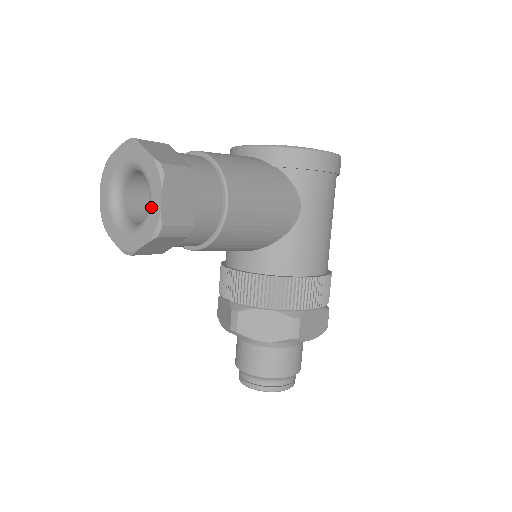
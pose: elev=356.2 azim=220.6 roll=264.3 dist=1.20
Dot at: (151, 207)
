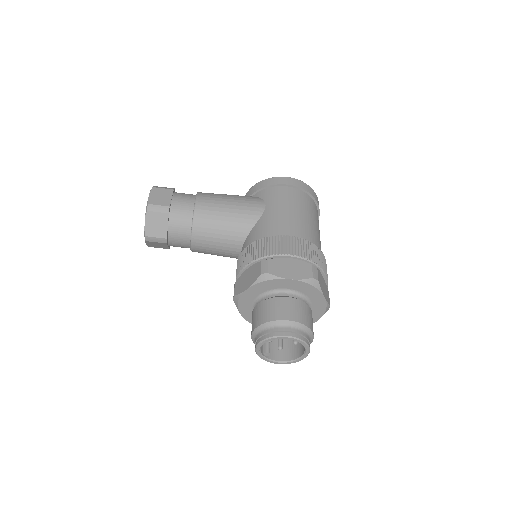
Dot at: occluded
